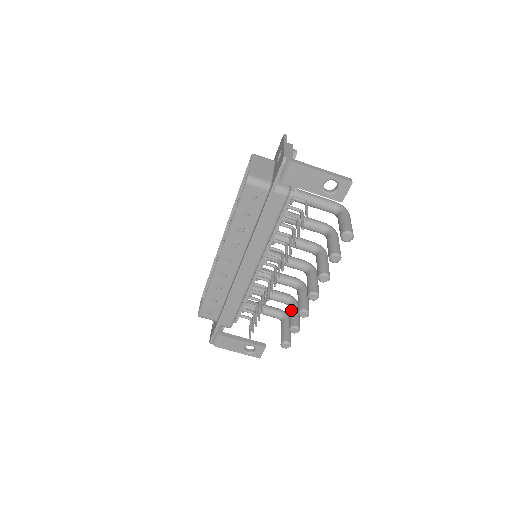
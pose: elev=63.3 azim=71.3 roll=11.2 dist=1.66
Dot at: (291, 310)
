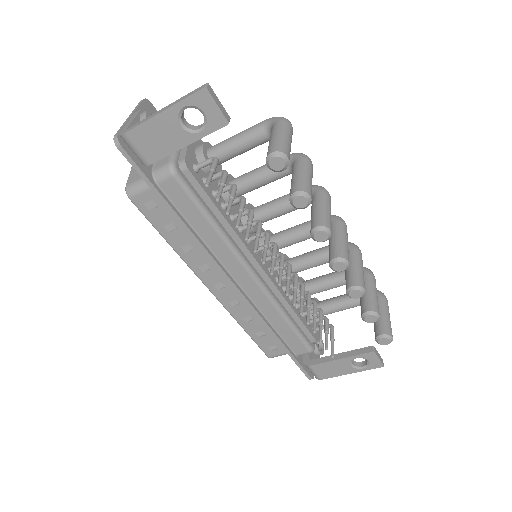
Dot at: occluded
